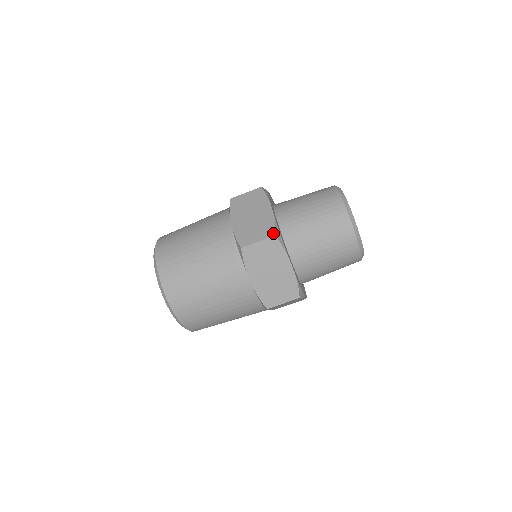
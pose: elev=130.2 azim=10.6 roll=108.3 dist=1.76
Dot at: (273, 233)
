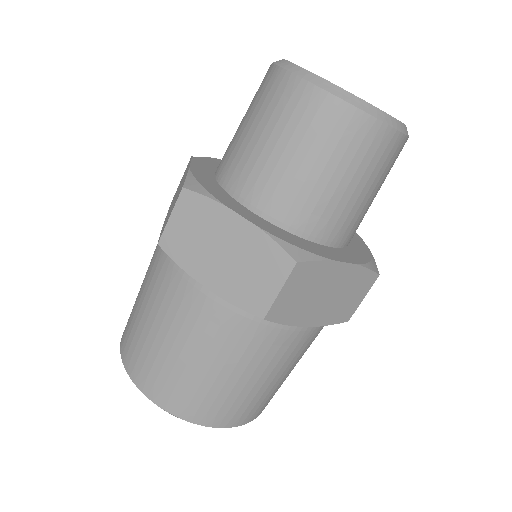
Dot at: occluded
